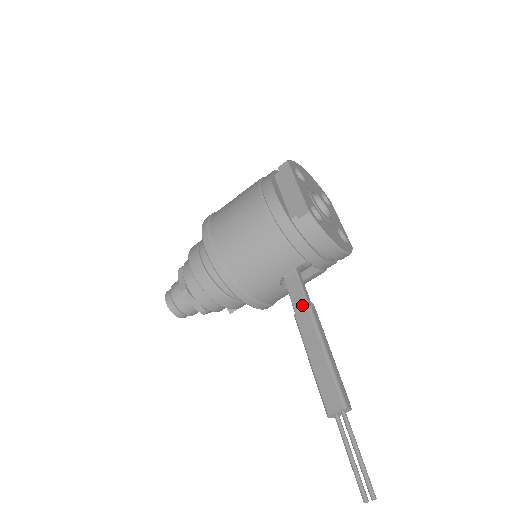
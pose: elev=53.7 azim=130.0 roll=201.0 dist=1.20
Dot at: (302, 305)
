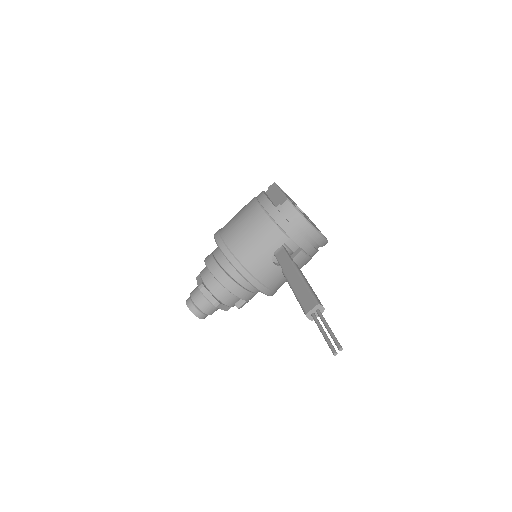
Dot at: (287, 263)
